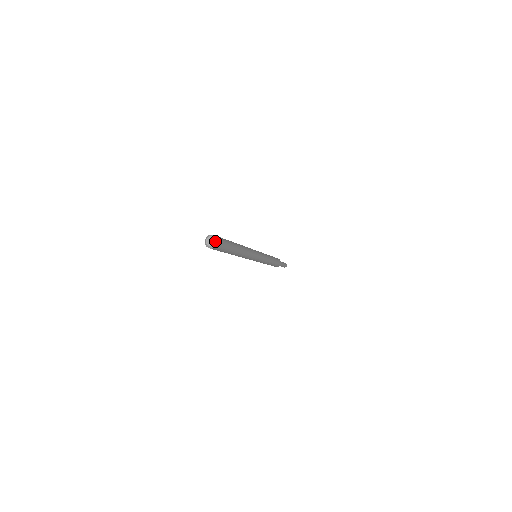
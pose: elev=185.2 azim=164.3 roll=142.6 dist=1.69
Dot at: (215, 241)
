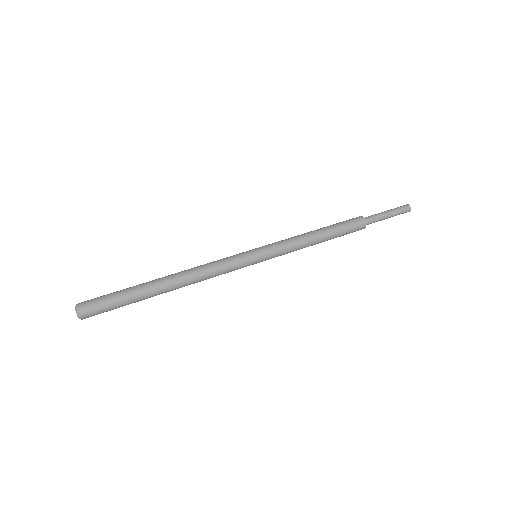
Dot at: occluded
